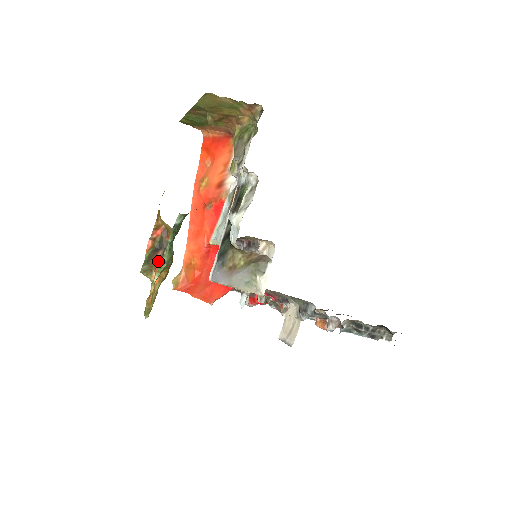
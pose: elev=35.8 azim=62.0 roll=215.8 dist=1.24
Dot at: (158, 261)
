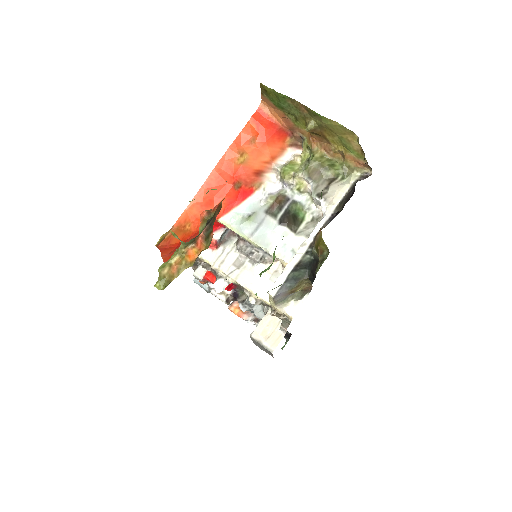
Dot at: (200, 235)
